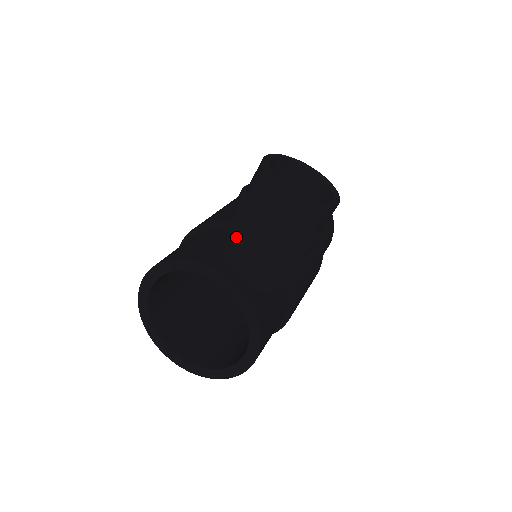
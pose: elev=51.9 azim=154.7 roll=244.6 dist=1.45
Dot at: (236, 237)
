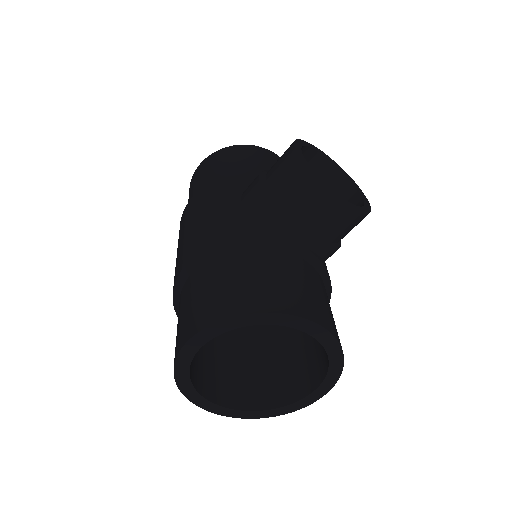
Dot at: (286, 259)
